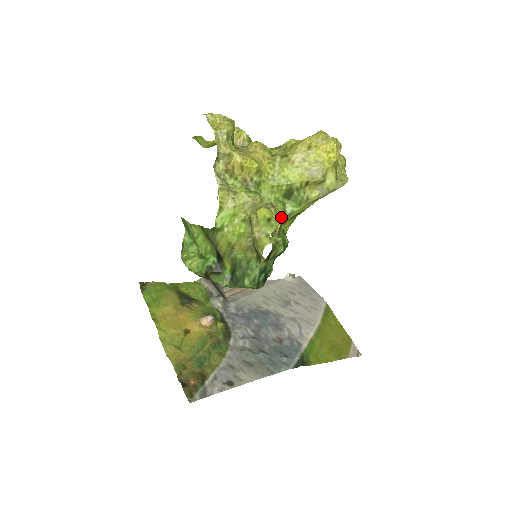
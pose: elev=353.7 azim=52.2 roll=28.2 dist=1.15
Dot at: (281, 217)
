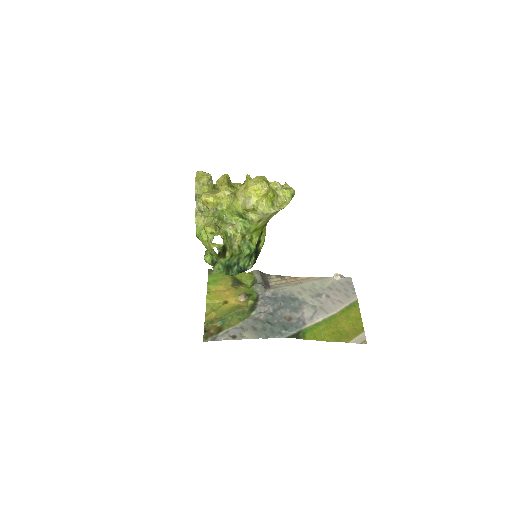
Dot at: (240, 231)
